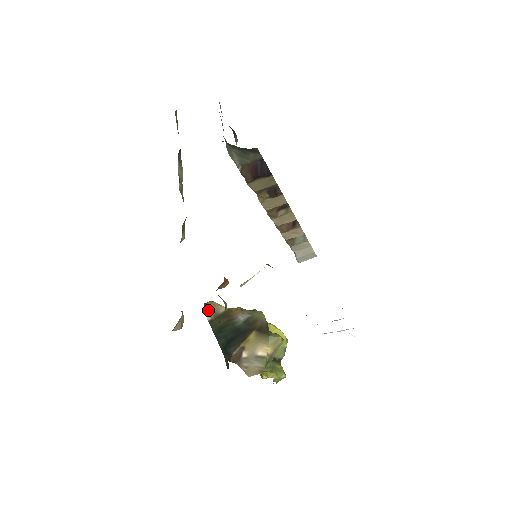
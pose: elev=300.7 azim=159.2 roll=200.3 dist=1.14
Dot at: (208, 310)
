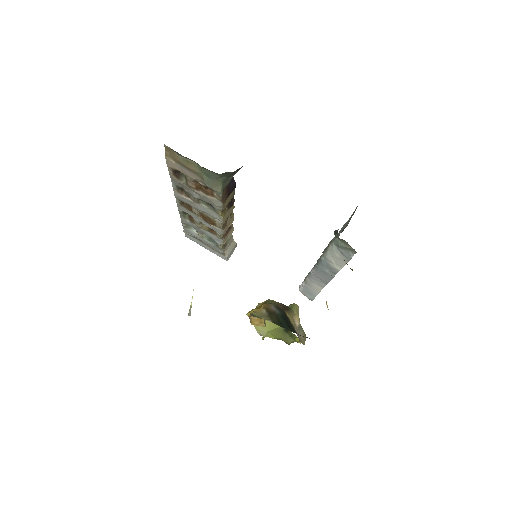
Dot at: (262, 317)
